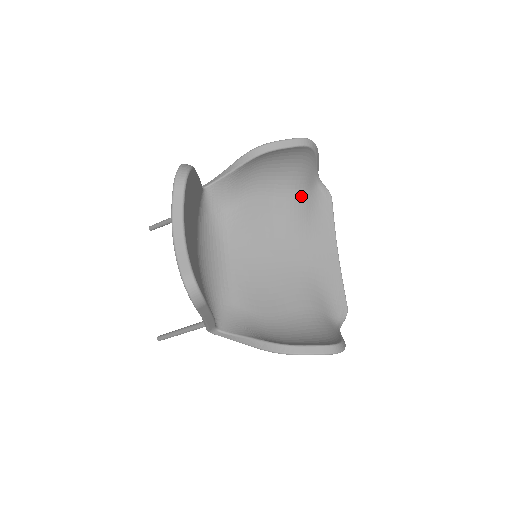
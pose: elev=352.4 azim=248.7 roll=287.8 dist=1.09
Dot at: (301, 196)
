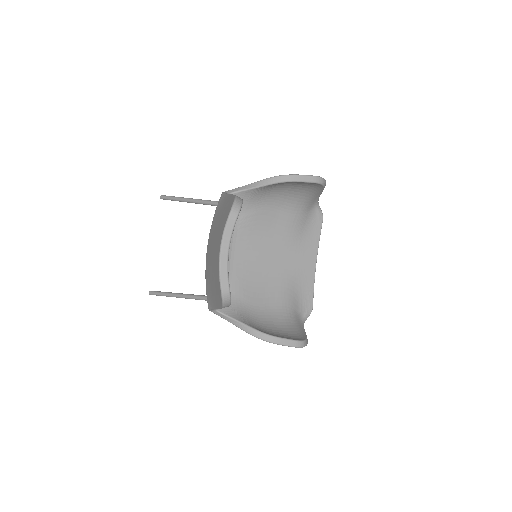
Dot at: (301, 214)
